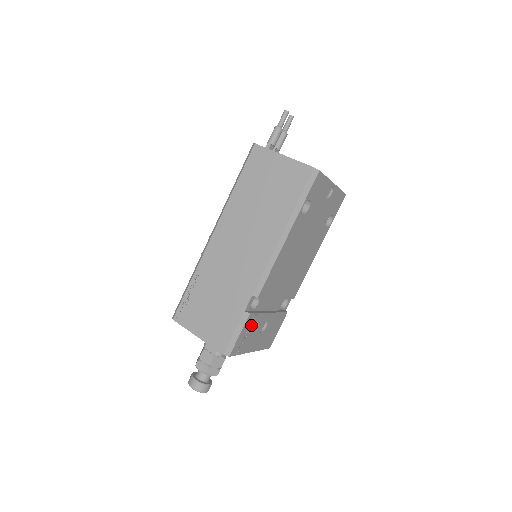
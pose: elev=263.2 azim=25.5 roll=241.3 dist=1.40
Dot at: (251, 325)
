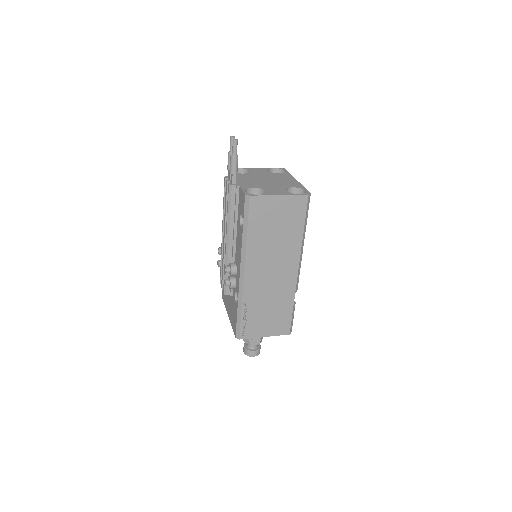
Dot at: occluded
